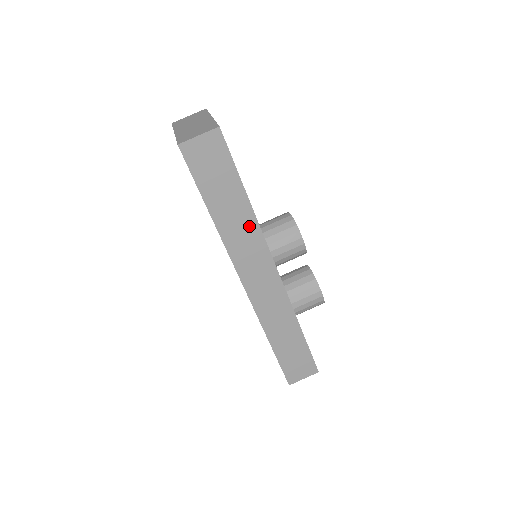
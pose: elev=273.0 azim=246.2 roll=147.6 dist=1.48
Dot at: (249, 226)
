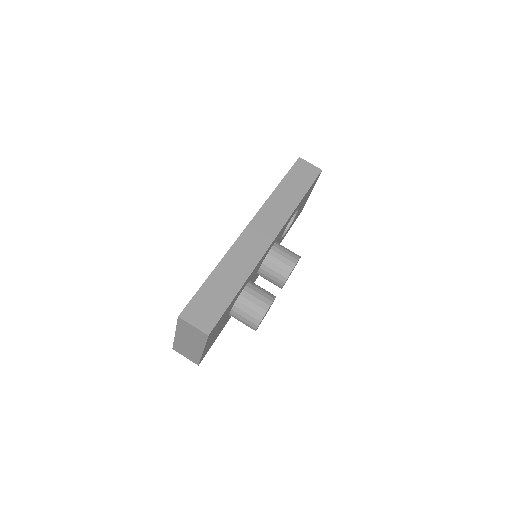
Dot at: (288, 208)
